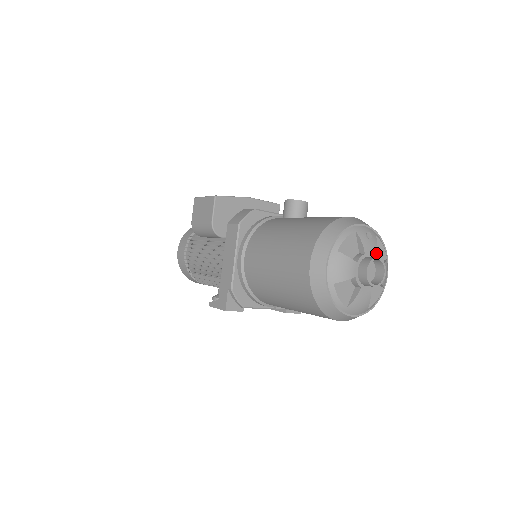
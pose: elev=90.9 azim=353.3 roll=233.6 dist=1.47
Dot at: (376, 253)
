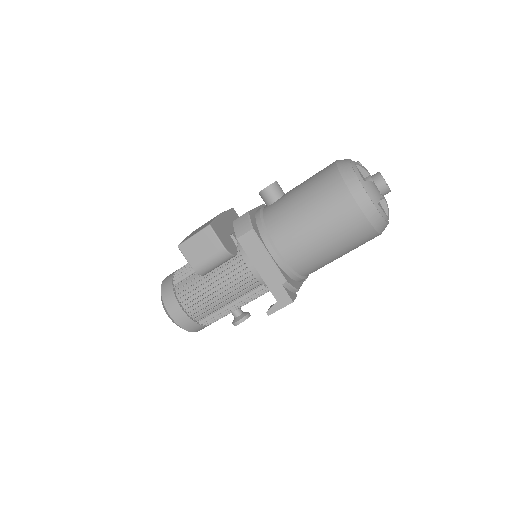
Dot at: occluded
